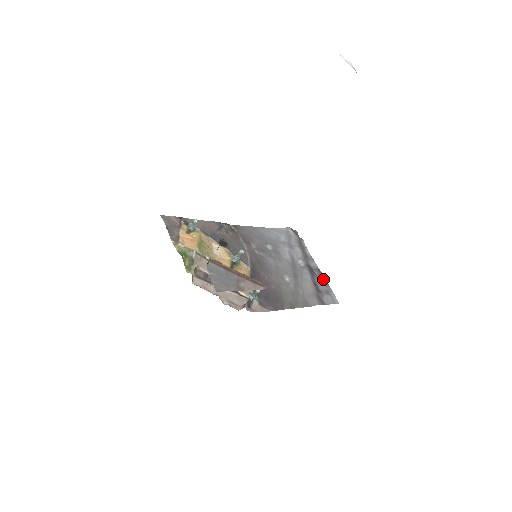
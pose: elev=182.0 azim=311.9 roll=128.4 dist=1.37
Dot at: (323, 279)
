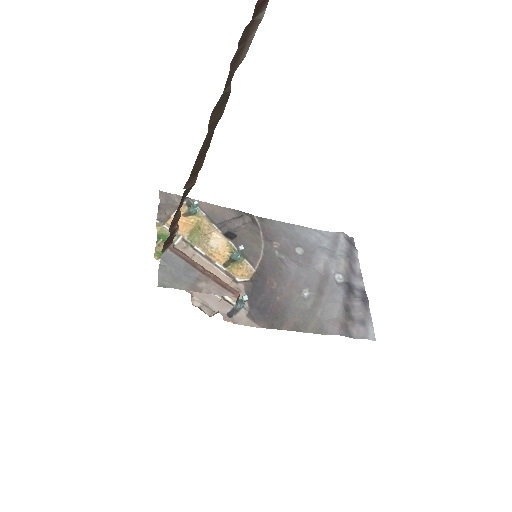
Dot at: (364, 304)
